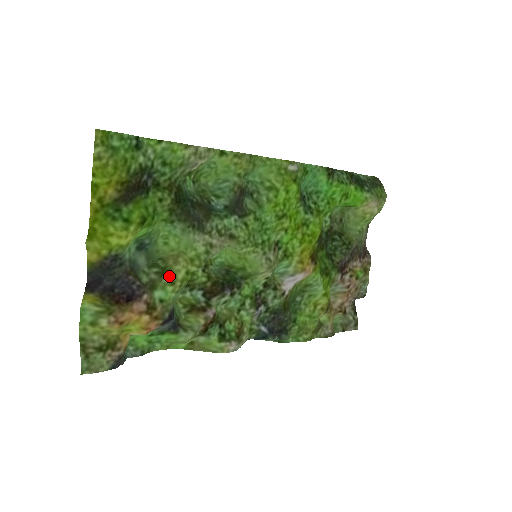
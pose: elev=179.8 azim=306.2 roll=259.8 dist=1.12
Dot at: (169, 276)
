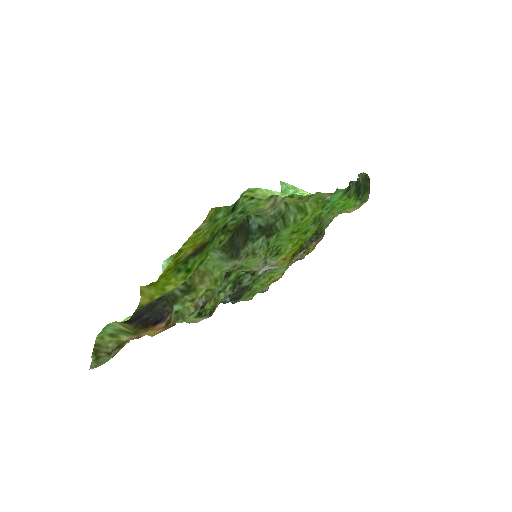
Dot at: (192, 294)
